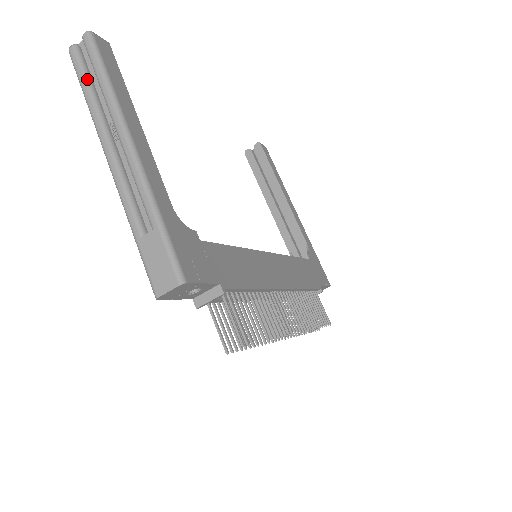
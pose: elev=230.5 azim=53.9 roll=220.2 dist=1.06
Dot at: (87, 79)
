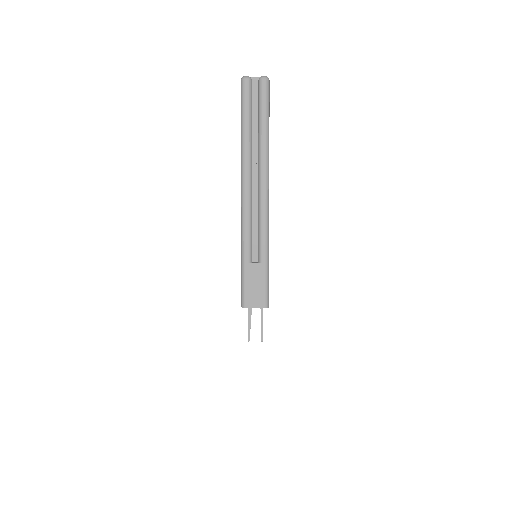
Dot at: (251, 116)
